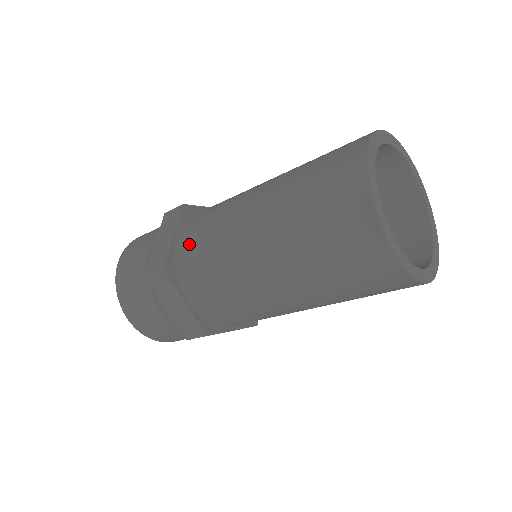
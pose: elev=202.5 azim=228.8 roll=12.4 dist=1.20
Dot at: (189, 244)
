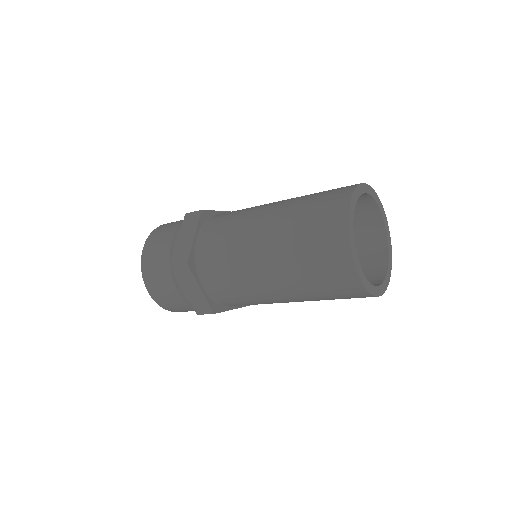
Dot at: (207, 245)
